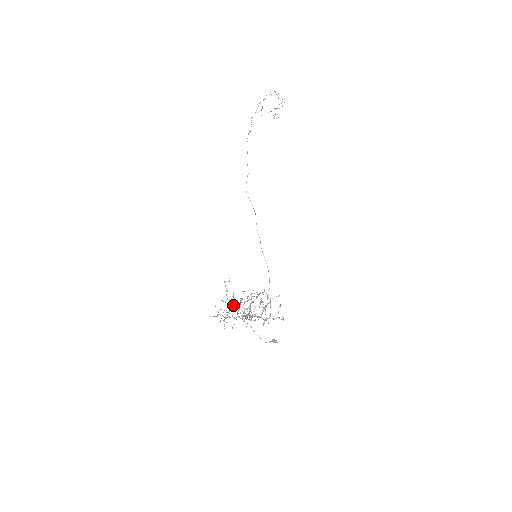
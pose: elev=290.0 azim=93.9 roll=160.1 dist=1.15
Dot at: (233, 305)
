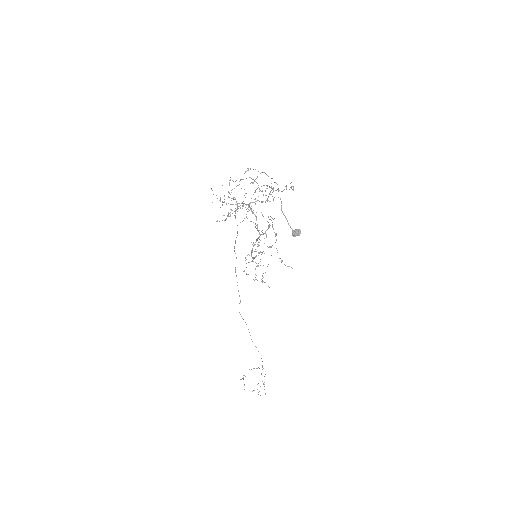
Dot at: occluded
